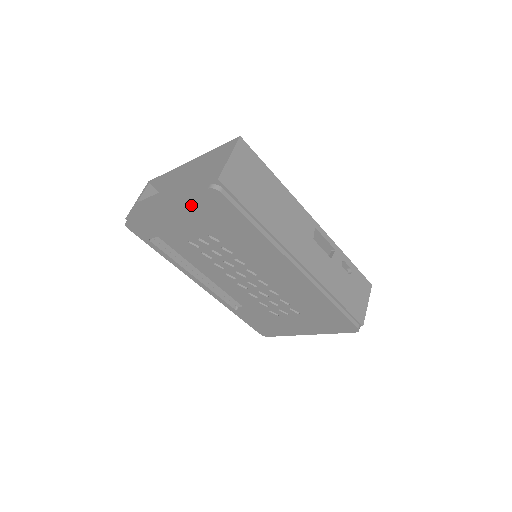
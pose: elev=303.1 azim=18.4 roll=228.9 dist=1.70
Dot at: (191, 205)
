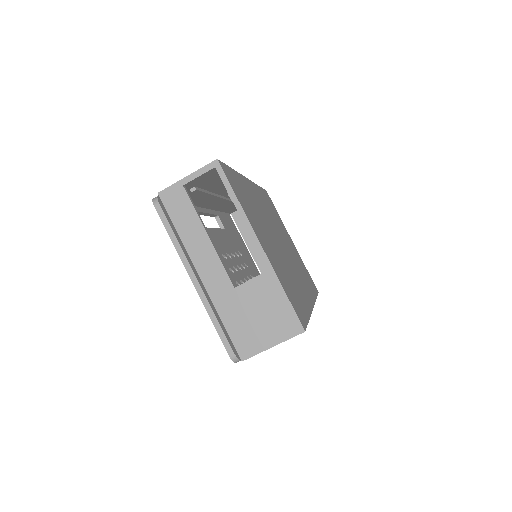
Dot at: occluded
